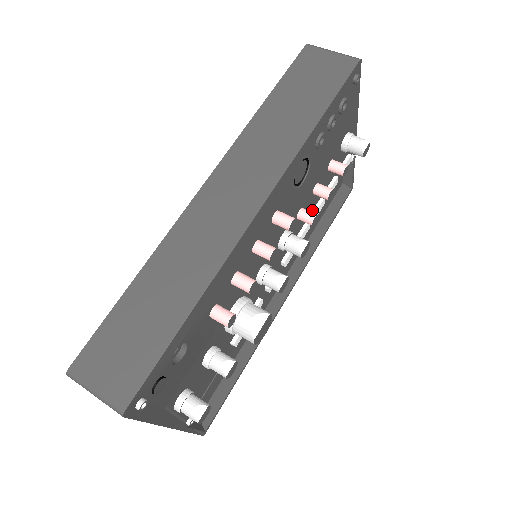
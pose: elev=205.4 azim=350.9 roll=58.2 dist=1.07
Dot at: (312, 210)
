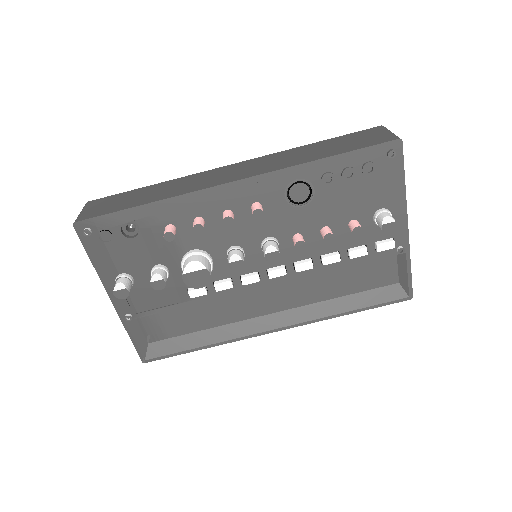
Dot at: (322, 254)
